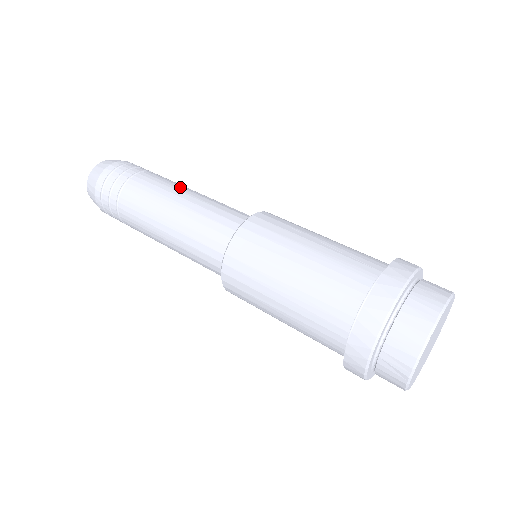
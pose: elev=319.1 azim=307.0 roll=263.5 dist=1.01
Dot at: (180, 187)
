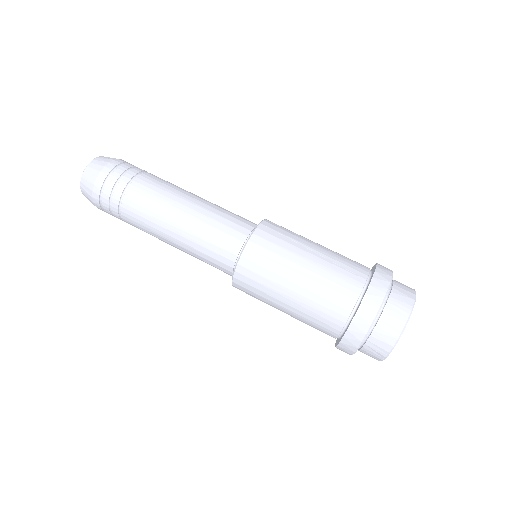
Dot at: (181, 193)
